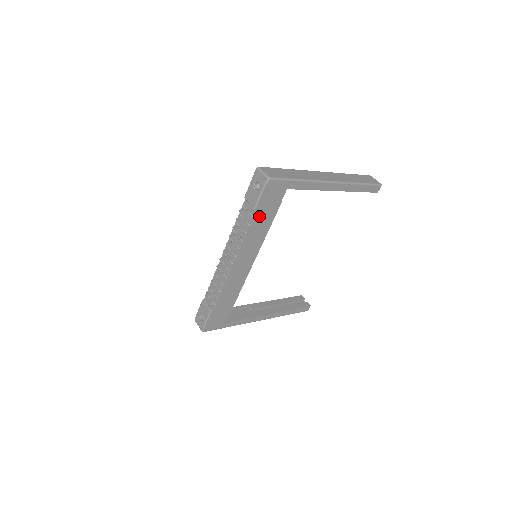
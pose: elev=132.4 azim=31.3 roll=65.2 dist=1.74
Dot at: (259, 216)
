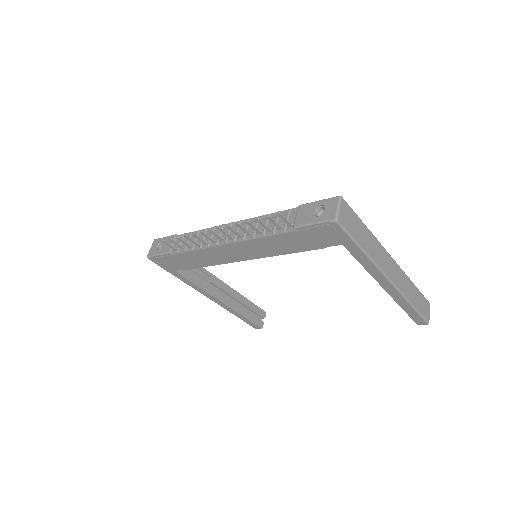
Dot at: (291, 236)
